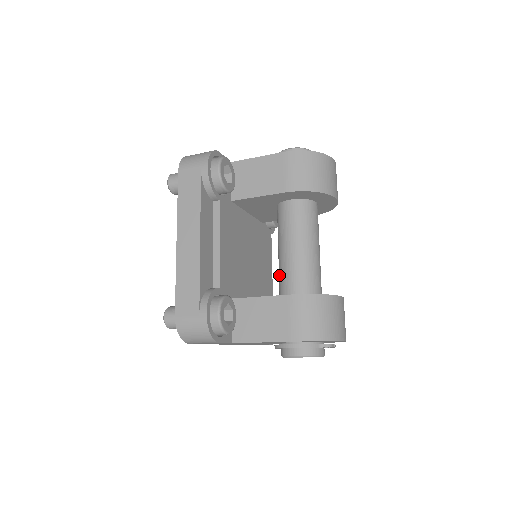
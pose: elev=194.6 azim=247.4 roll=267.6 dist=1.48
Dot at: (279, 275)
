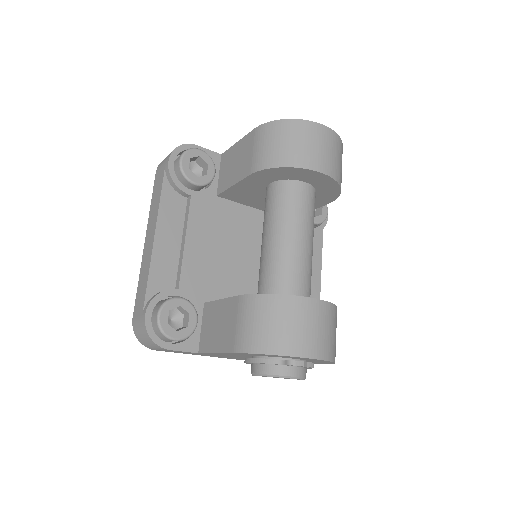
Dot at: occluded
